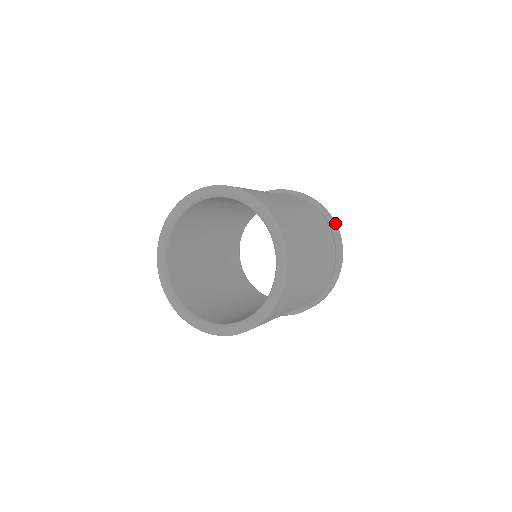
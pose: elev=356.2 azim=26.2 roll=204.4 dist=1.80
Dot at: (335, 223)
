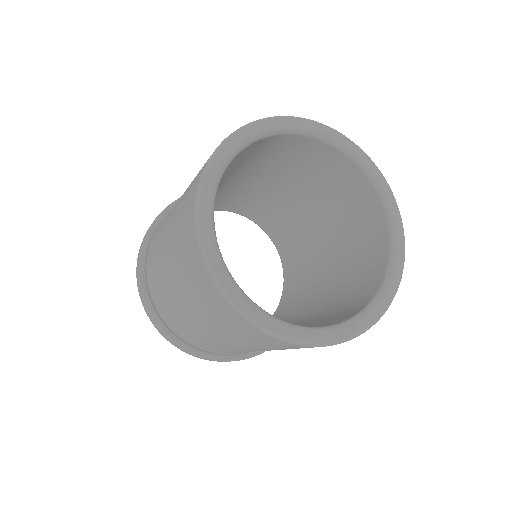
Dot at: occluded
